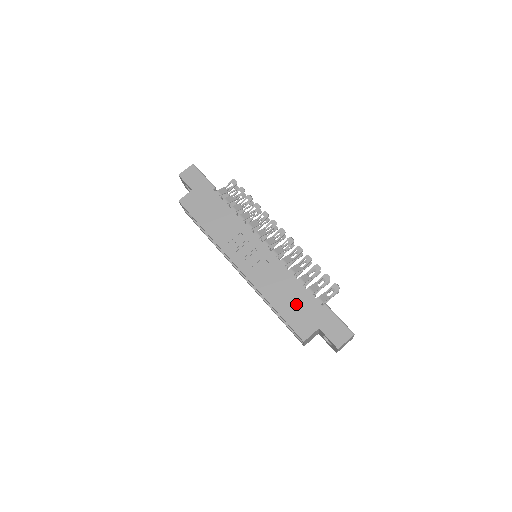
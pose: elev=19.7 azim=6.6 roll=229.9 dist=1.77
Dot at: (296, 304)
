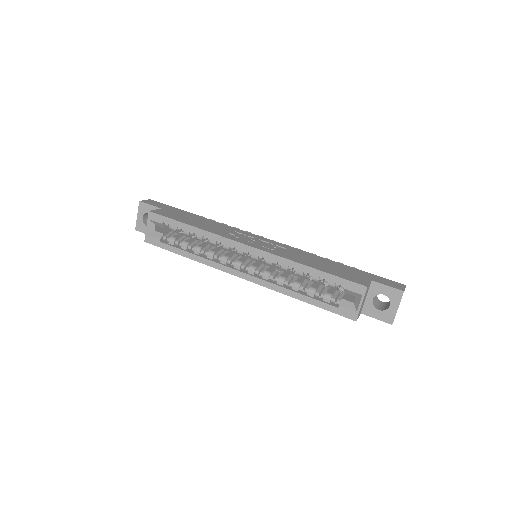
Dot at: (333, 267)
